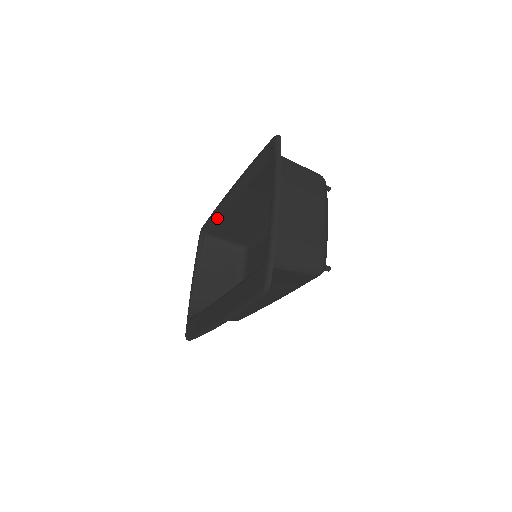
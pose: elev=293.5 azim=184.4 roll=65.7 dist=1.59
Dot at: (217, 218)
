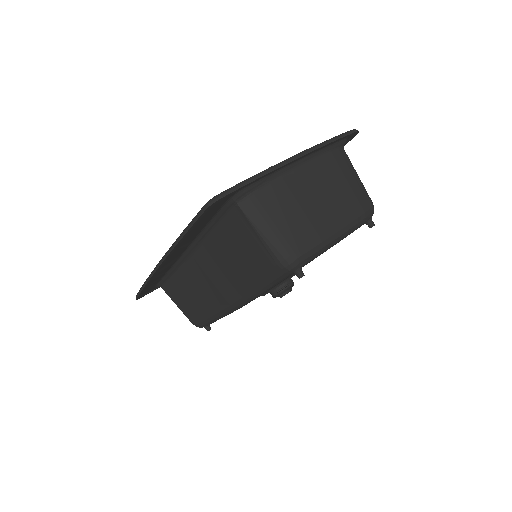
Dot at: occluded
